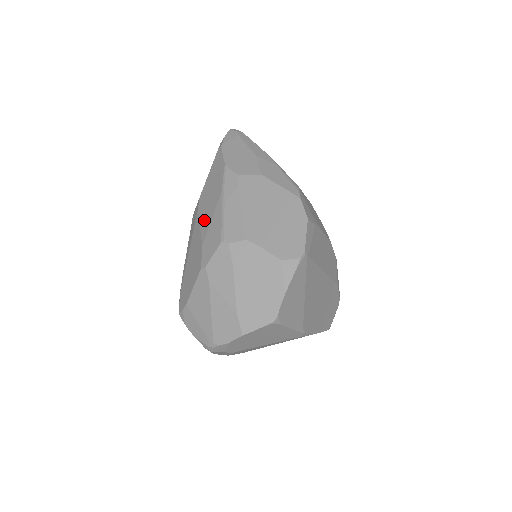
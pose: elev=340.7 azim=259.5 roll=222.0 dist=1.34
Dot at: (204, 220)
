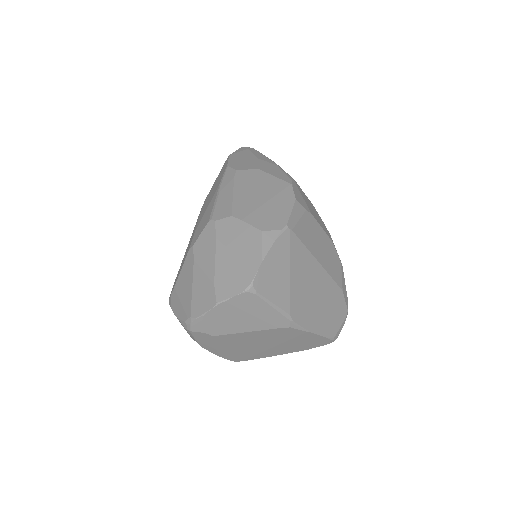
Dot at: (202, 212)
